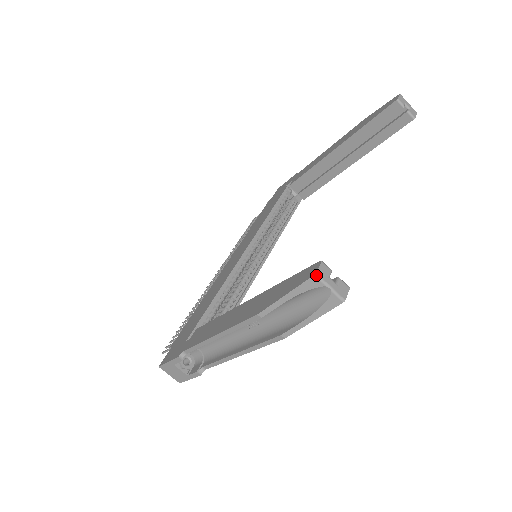
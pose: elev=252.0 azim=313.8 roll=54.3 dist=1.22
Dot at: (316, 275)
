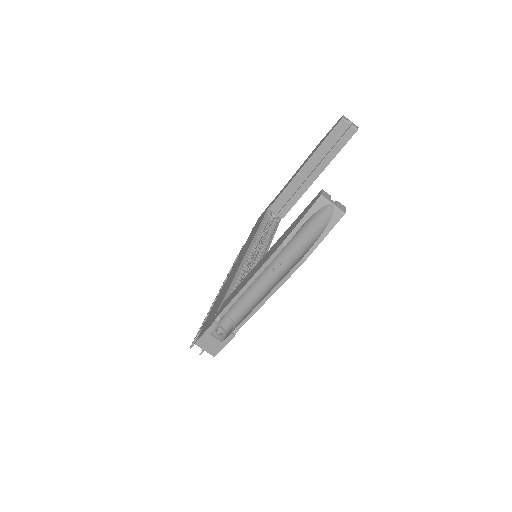
Dot at: (321, 196)
